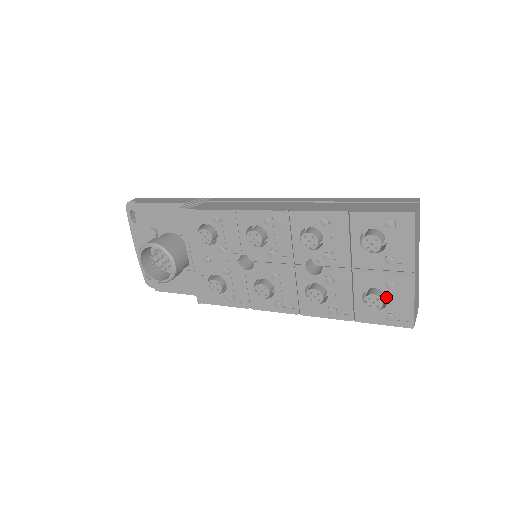
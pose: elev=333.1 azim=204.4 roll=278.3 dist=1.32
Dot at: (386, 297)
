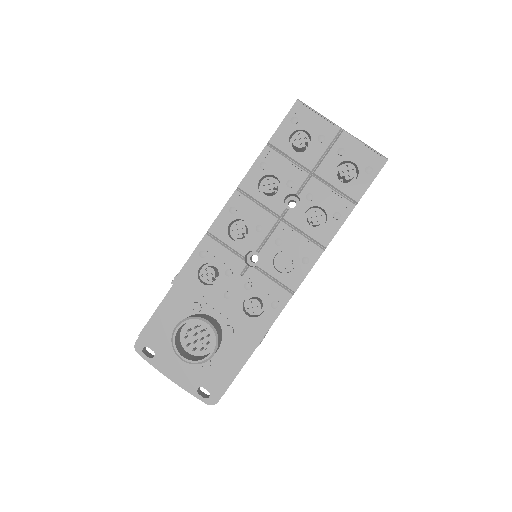
Dot at: occluded
